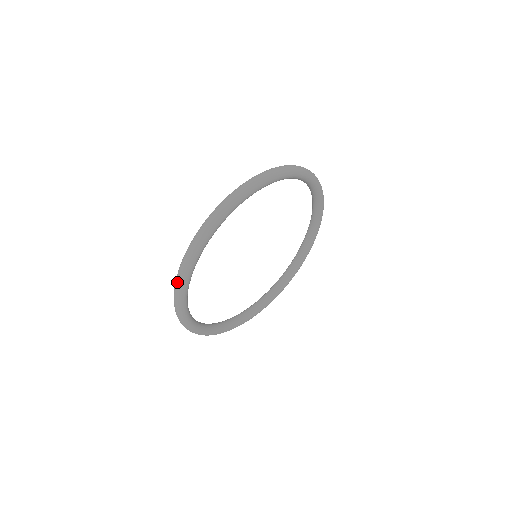
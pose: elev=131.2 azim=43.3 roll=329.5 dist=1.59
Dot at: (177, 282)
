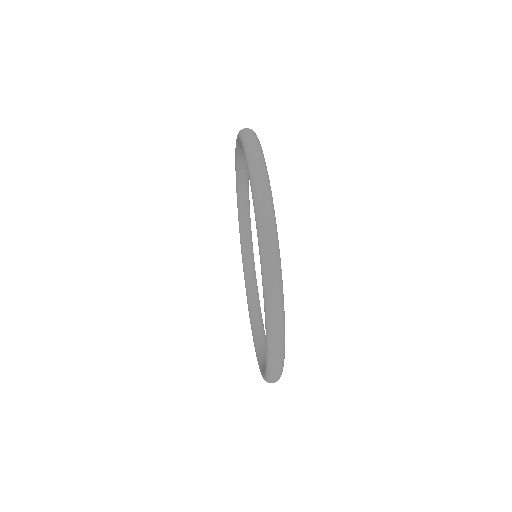
Dot at: (275, 378)
